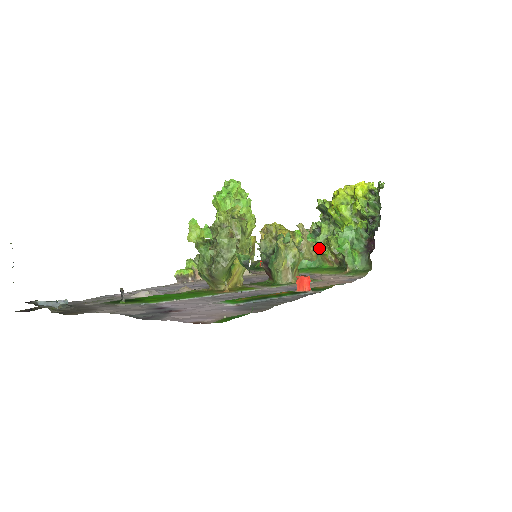
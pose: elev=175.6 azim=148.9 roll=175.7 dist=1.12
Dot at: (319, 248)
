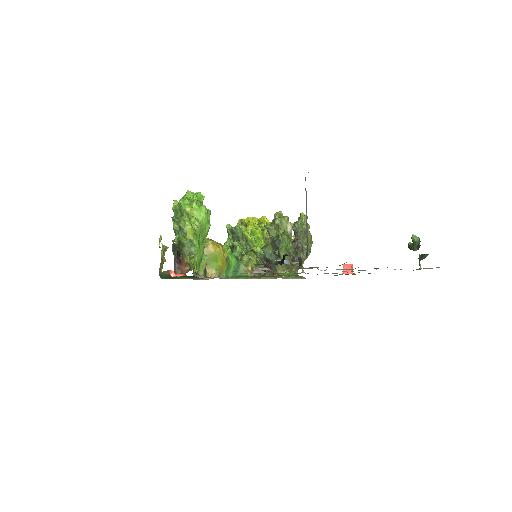
Dot at: (240, 261)
